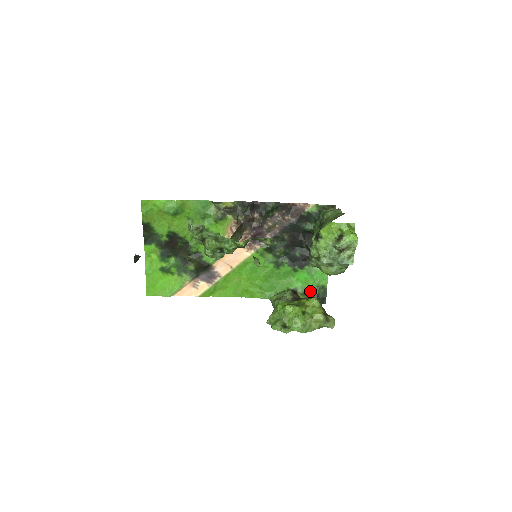
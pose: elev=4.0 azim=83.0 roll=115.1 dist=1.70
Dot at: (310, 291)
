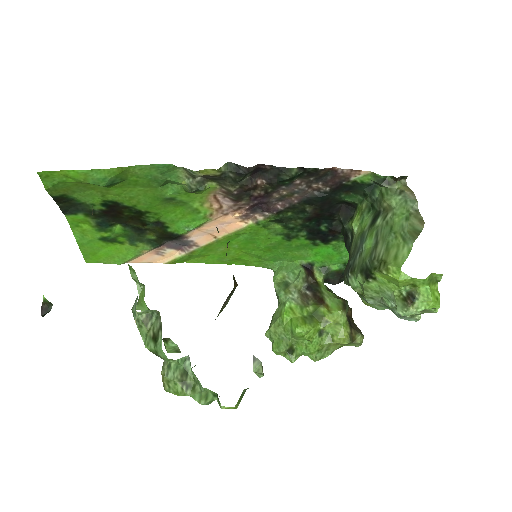
Dot at: (333, 268)
